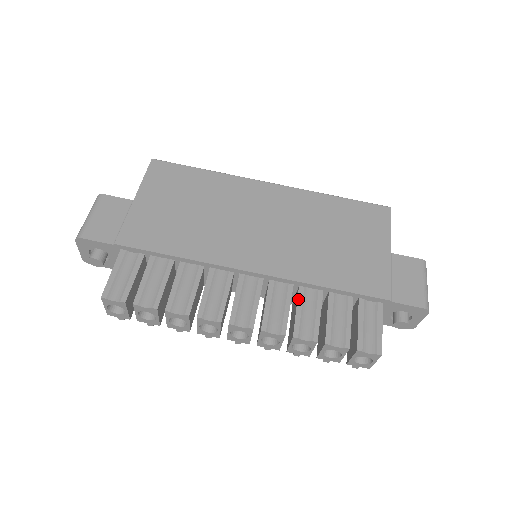
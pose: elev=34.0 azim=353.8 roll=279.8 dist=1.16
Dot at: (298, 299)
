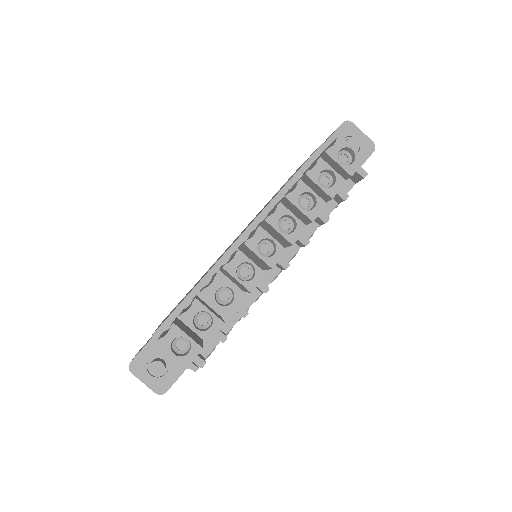
Dot at: (277, 204)
